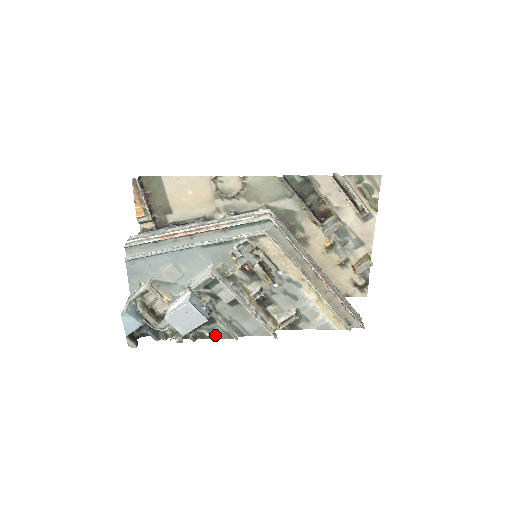
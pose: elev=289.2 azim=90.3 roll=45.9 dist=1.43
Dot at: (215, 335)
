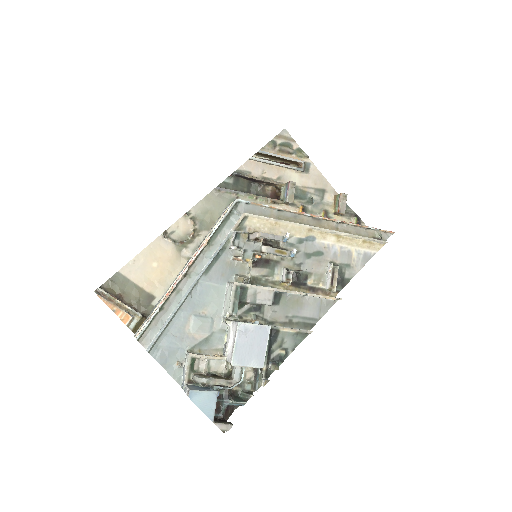
Dot at: (290, 347)
